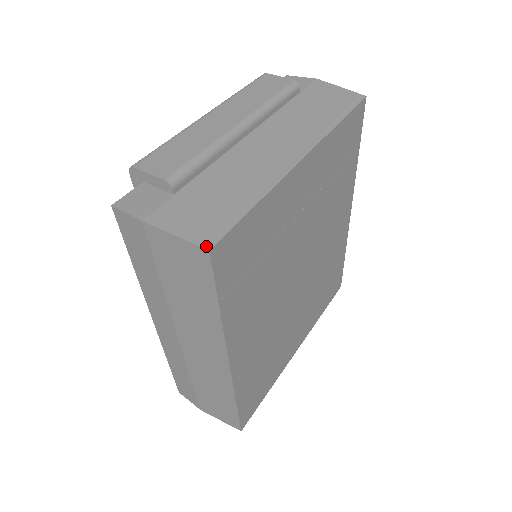
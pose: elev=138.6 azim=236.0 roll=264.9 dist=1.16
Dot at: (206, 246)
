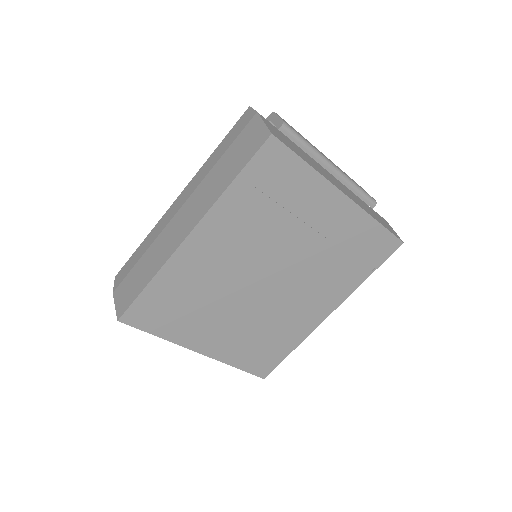
Dot at: (272, 133)
